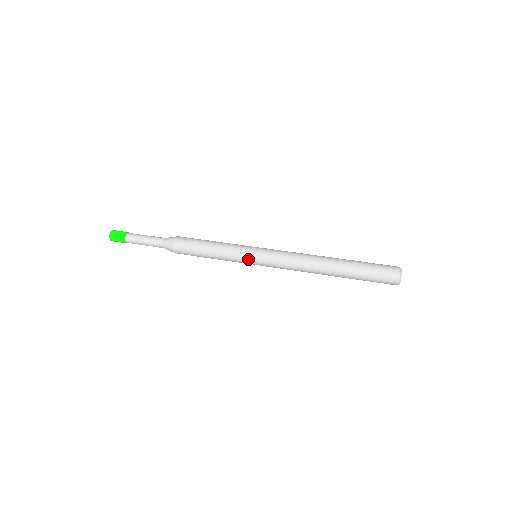
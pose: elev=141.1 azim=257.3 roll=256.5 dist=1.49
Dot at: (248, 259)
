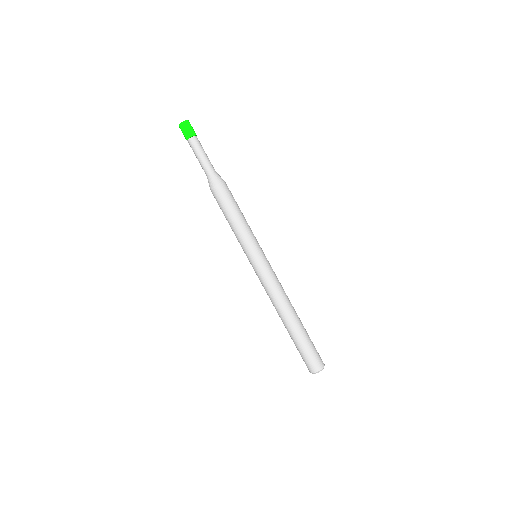
Dot at: (250, 253)
